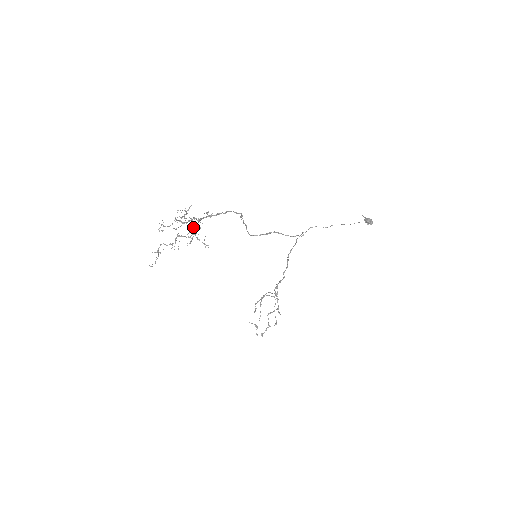
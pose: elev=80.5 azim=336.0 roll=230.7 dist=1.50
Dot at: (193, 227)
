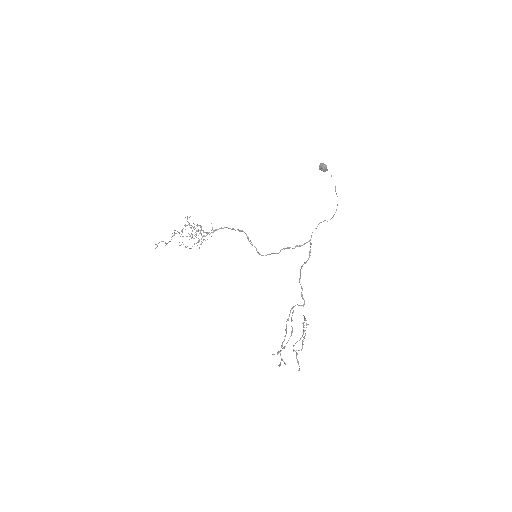
Dot at: occluded
